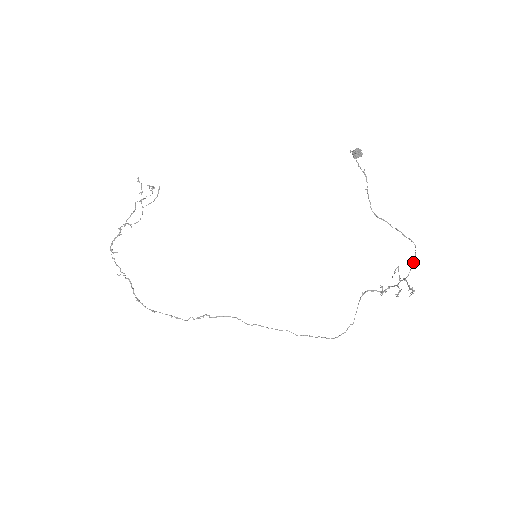
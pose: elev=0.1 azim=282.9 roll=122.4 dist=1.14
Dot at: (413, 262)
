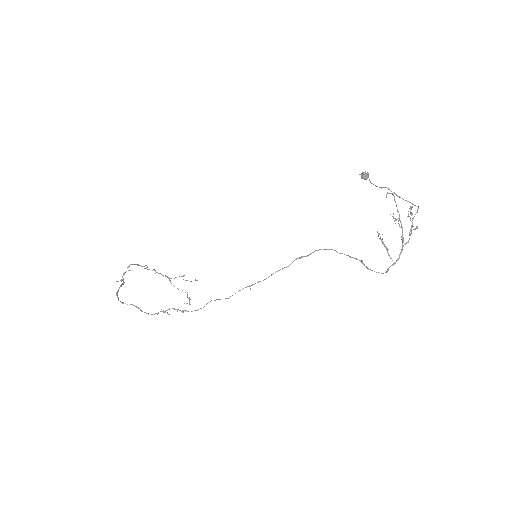
Dot at: (416, 212)
